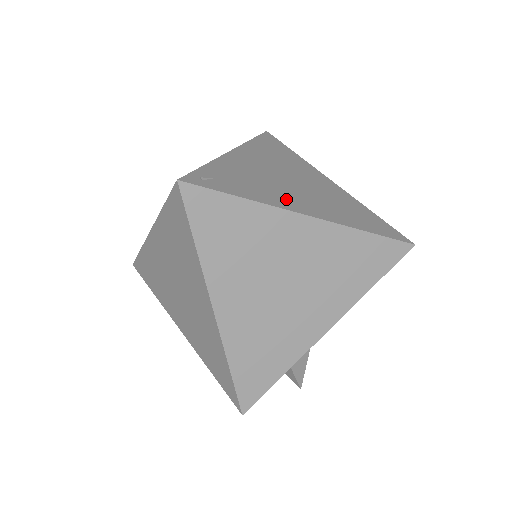
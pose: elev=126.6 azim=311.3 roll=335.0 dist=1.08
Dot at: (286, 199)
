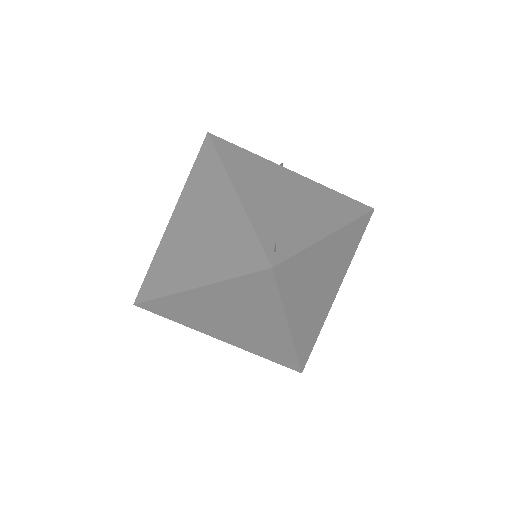
Dot at: (311, 225)
